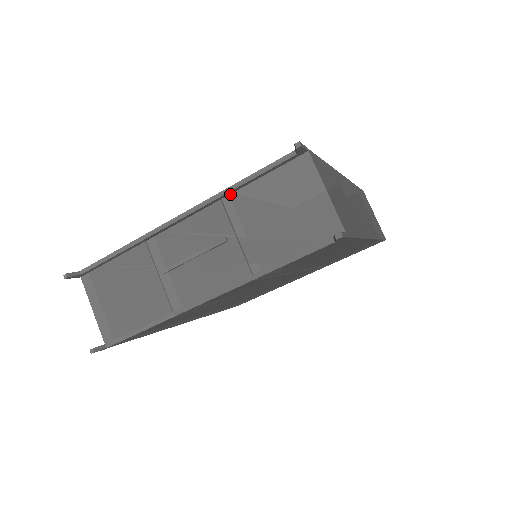
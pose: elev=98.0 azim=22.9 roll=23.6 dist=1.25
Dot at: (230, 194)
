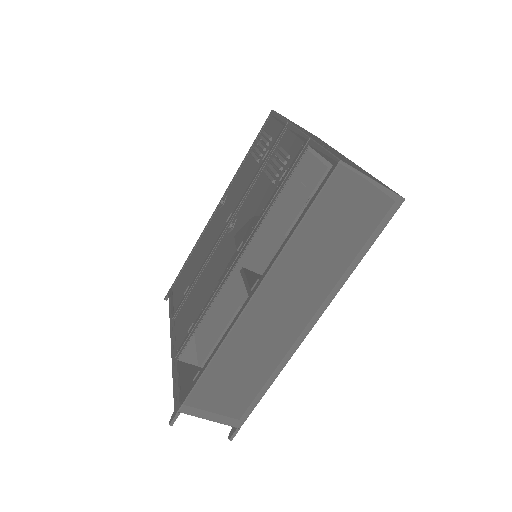
Dot at: occluded
